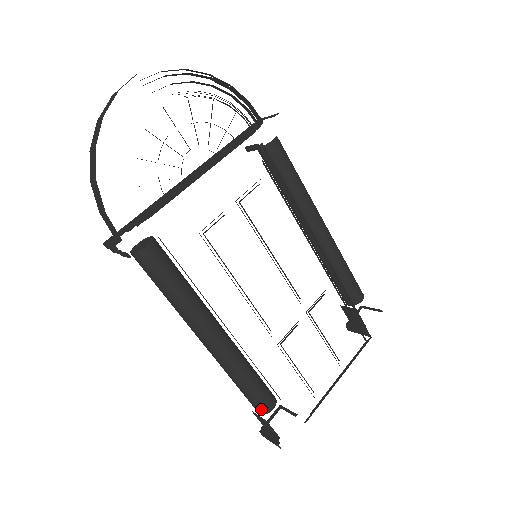
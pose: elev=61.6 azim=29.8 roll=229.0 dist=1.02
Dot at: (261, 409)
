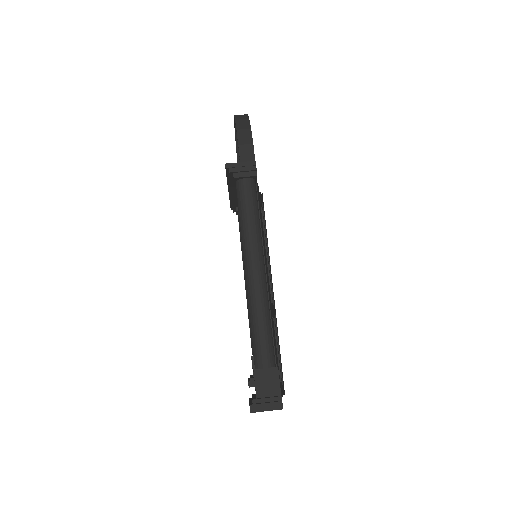
Dot at: (271, 359)
